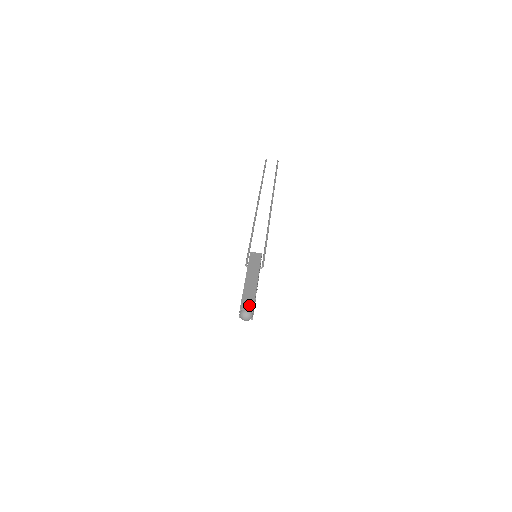
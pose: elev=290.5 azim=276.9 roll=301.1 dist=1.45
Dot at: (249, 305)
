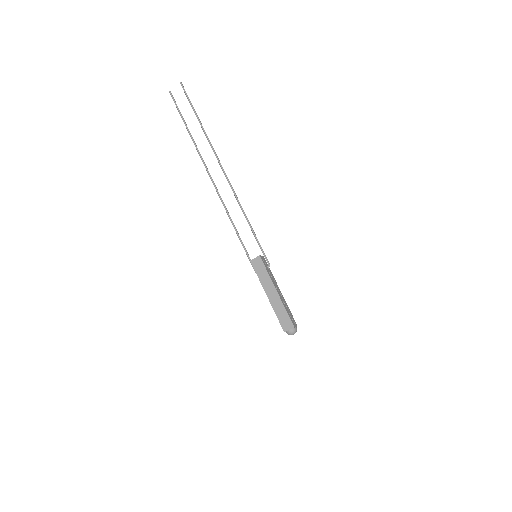
Dot at: (288, 324)
